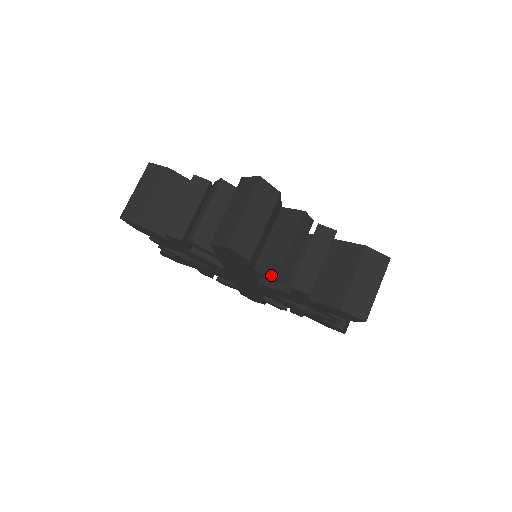
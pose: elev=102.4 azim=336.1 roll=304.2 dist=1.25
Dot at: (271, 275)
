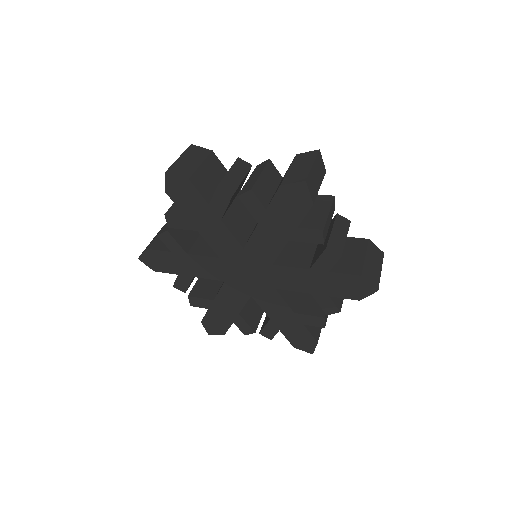
Dot at: (215, 190)
